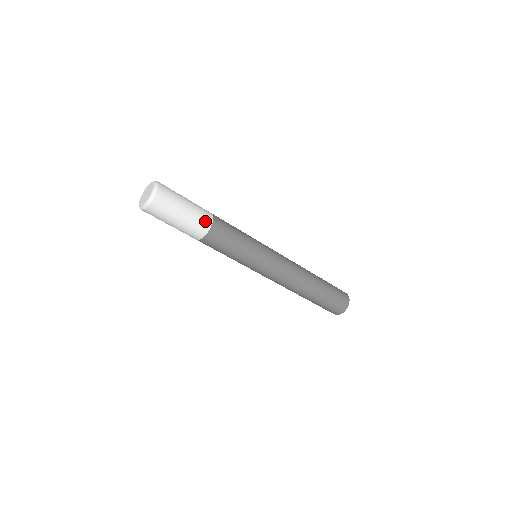
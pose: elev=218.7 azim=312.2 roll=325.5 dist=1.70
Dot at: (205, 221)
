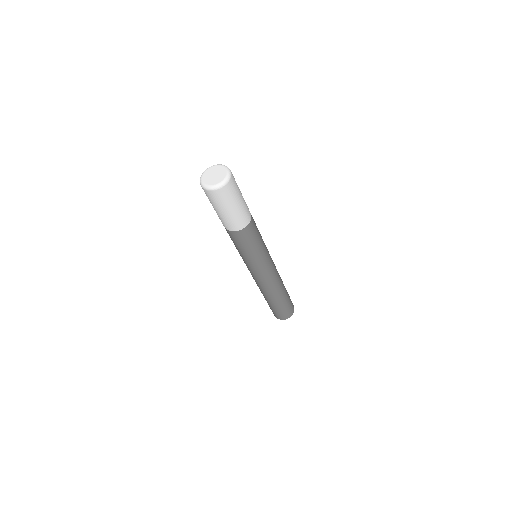
Dot at: (242, 223)
